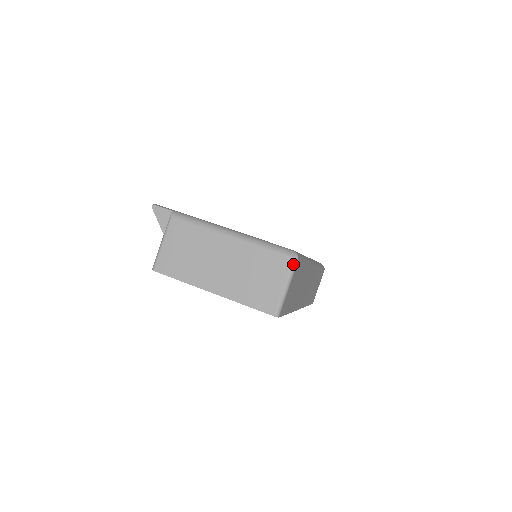
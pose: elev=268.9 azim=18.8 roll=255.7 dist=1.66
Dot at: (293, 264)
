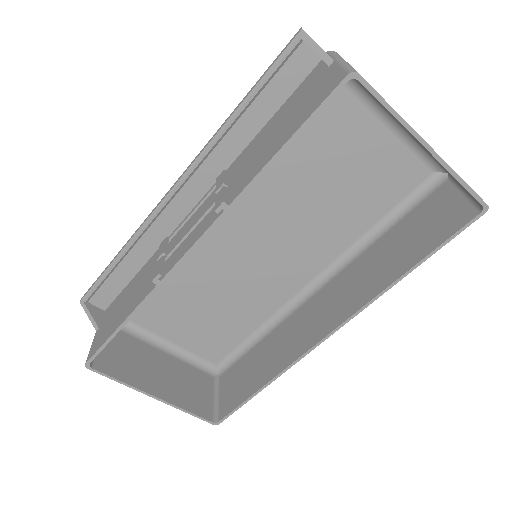
Dot at: occluded
